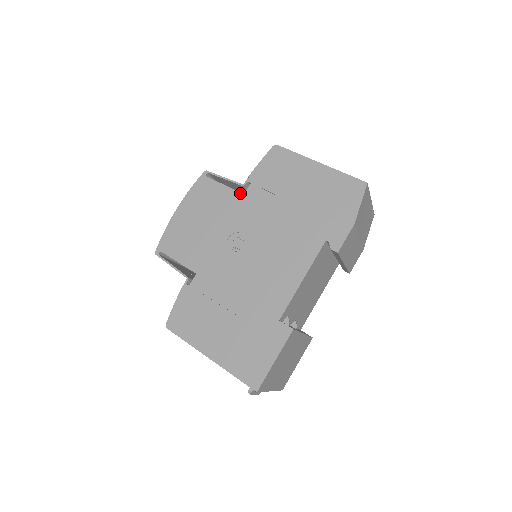
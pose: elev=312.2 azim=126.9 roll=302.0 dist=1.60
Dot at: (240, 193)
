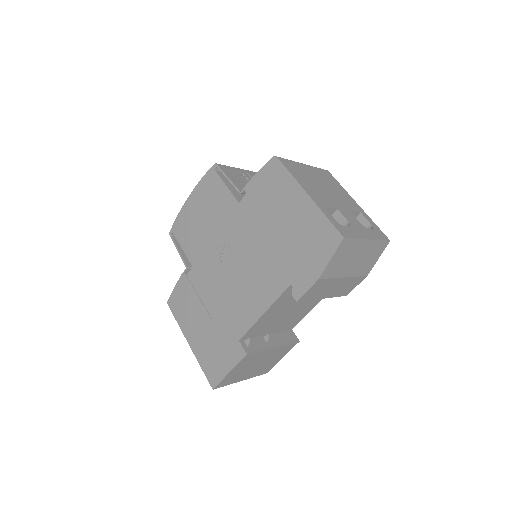
Dot at: (236, 200)
